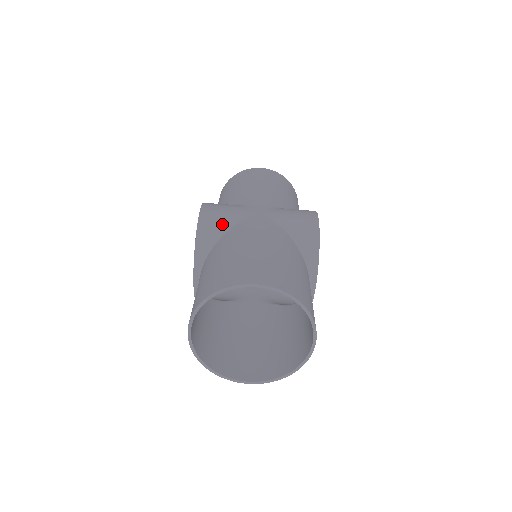
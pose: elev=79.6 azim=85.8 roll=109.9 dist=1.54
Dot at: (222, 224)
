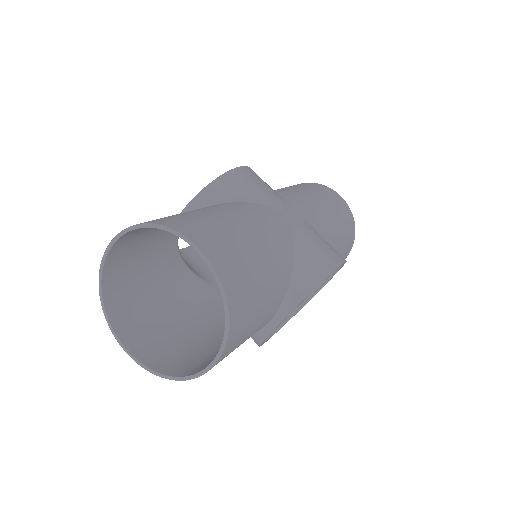
Dot at: (244, 193)
